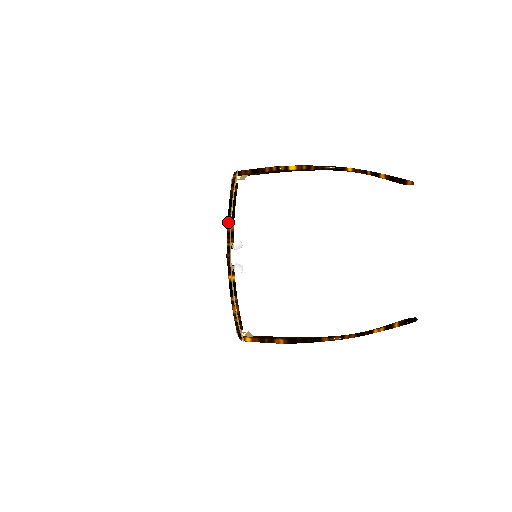
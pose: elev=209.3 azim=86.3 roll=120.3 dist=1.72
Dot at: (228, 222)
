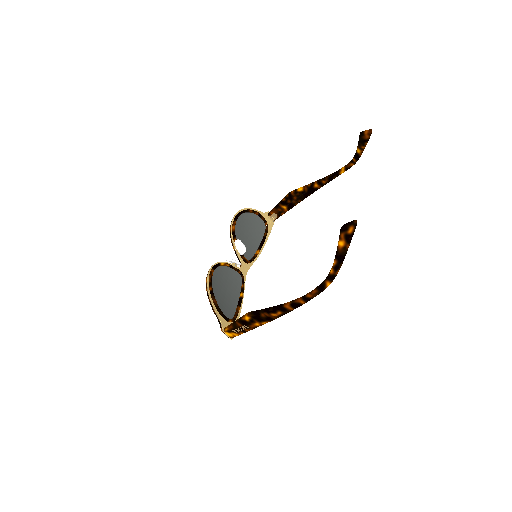
Dot at: occluded
